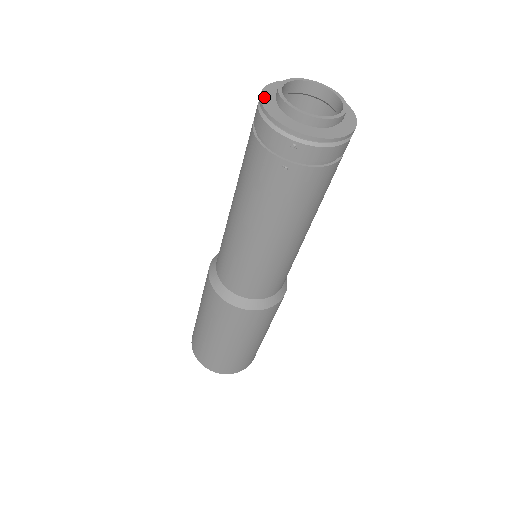
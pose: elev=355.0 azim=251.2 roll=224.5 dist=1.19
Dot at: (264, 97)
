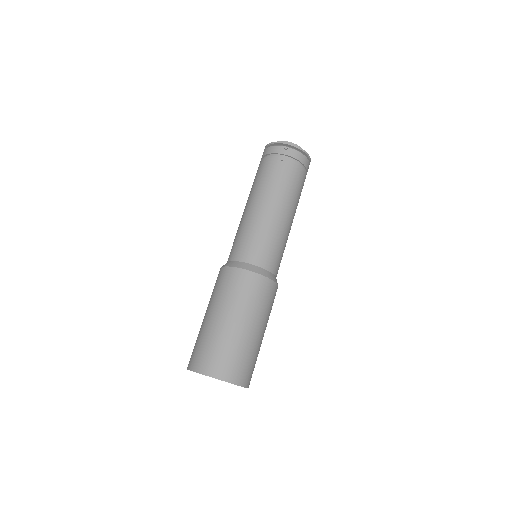
Dot at: (267, 147)
